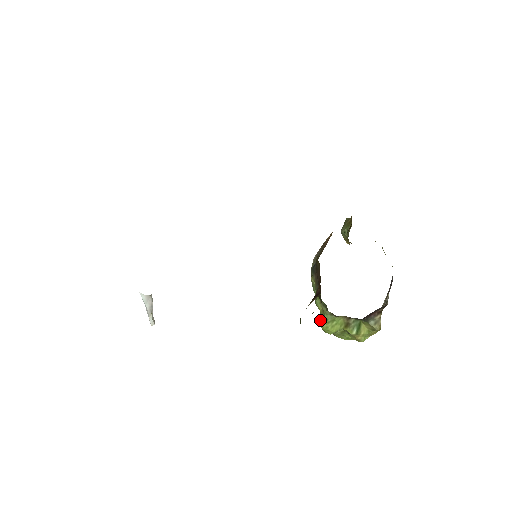
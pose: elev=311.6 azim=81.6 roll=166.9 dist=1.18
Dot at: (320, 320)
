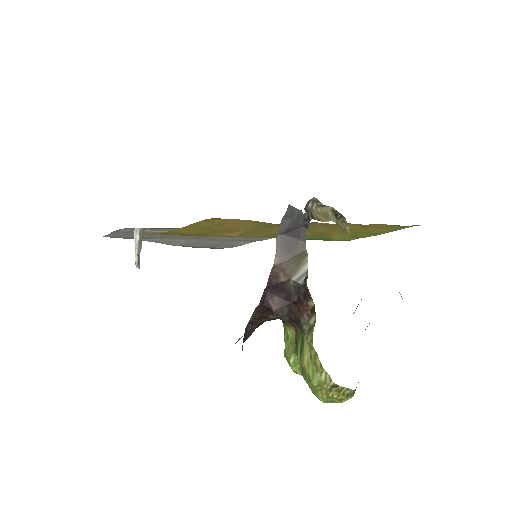
Dot at: occluded
